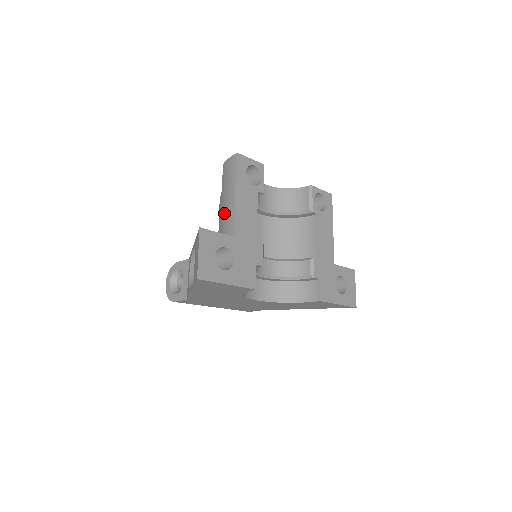
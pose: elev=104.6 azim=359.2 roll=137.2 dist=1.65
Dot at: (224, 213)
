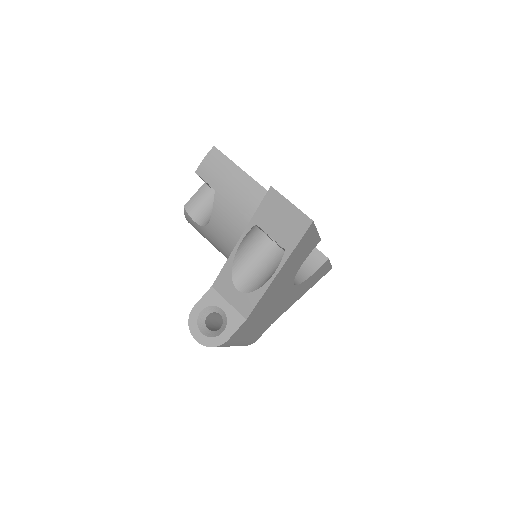
Dot at: (242, 199)
